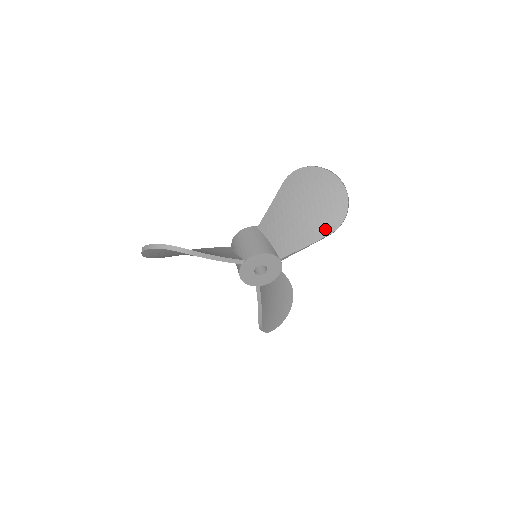
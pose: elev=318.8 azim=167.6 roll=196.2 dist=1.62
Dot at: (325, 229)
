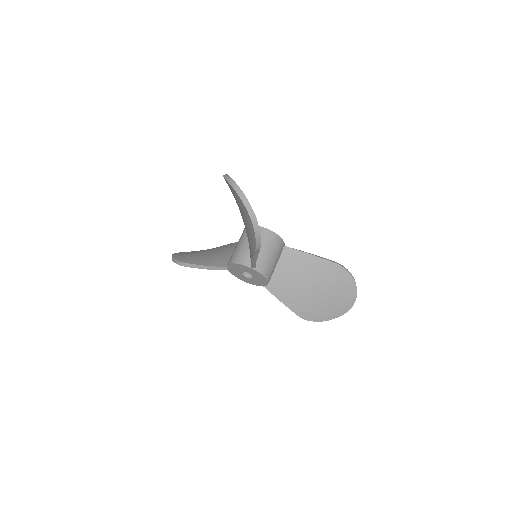
Dot at: (252, 245)
